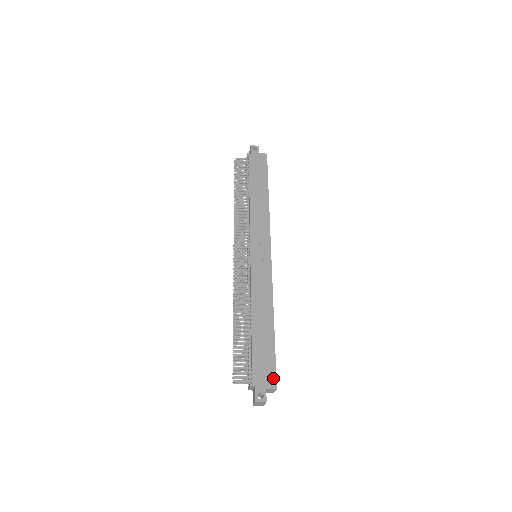
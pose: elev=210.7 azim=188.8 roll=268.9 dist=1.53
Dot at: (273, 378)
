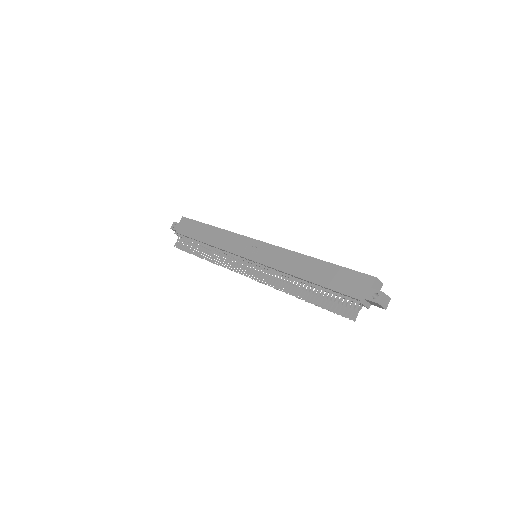
Dot at: (364, 277)
